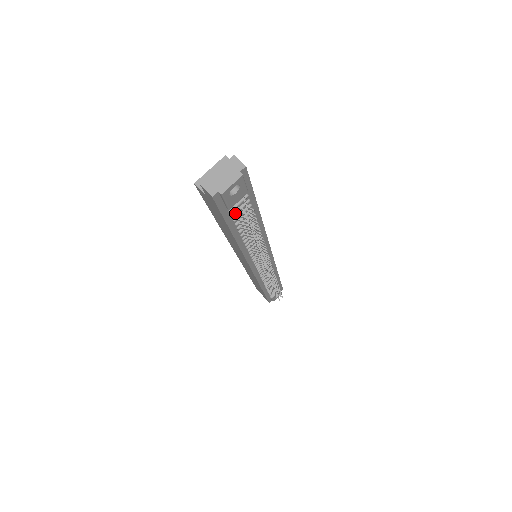
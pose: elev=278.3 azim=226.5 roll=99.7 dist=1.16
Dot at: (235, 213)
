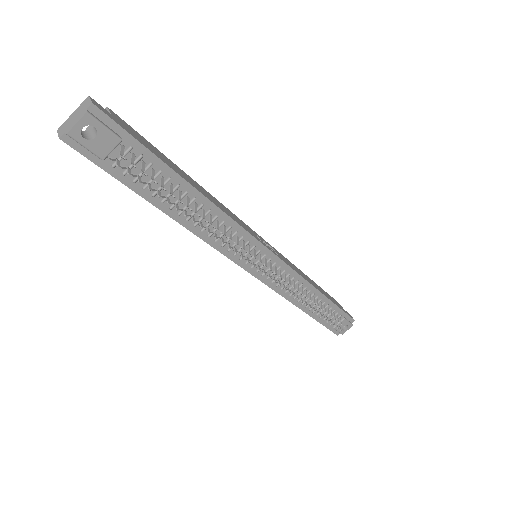
Dot at: (126, 170)
